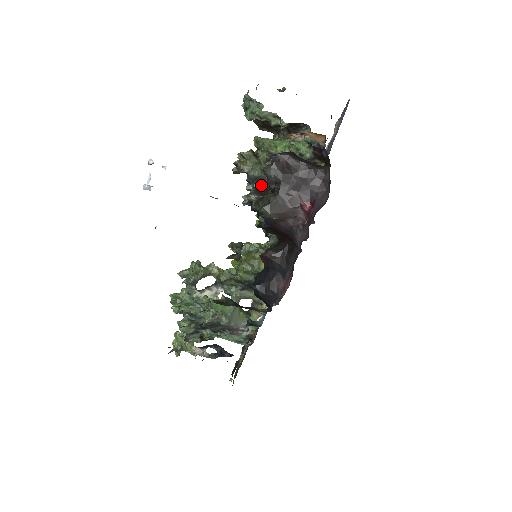
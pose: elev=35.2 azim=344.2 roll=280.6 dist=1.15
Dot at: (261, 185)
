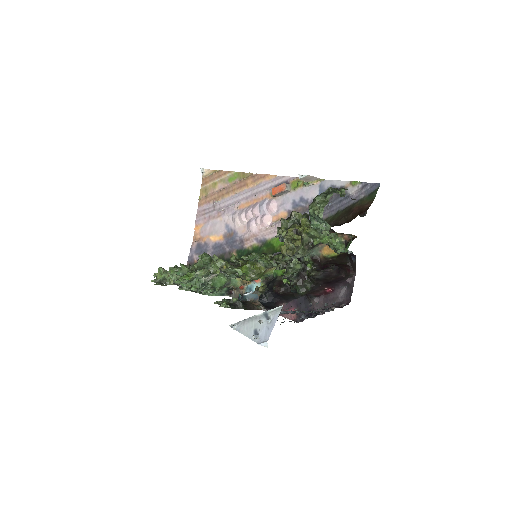
Dot at: occluded
